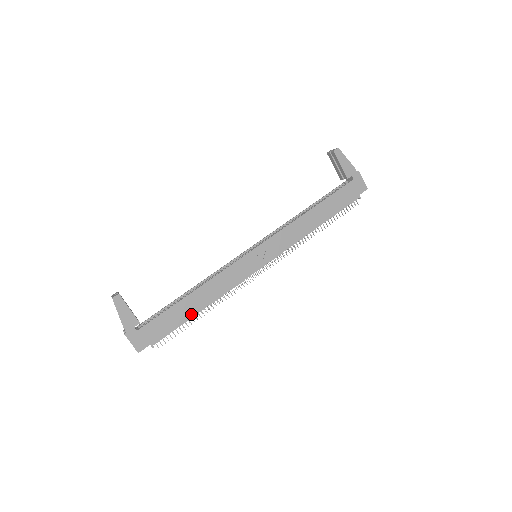
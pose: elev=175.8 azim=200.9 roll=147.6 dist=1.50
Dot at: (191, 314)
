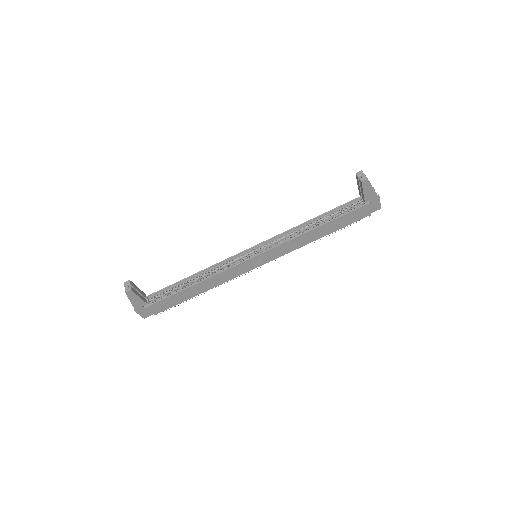
Dot at: (190, 297)
